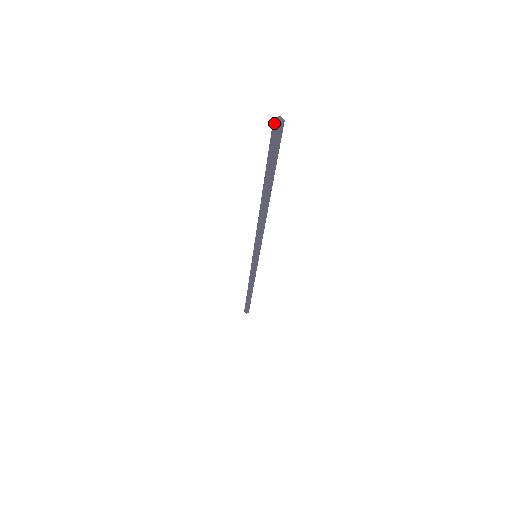
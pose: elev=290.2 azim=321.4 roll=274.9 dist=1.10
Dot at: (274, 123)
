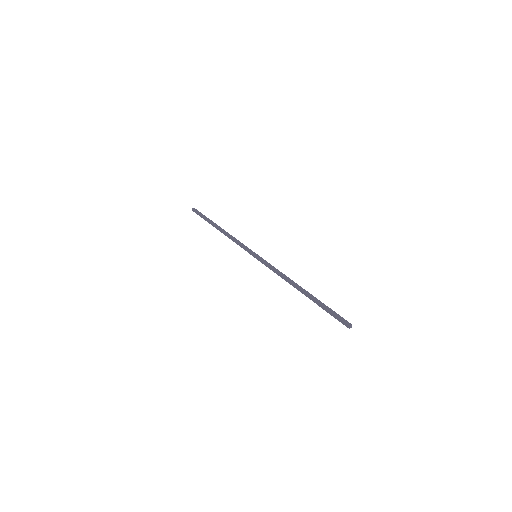
Dot at: (348, 326)
